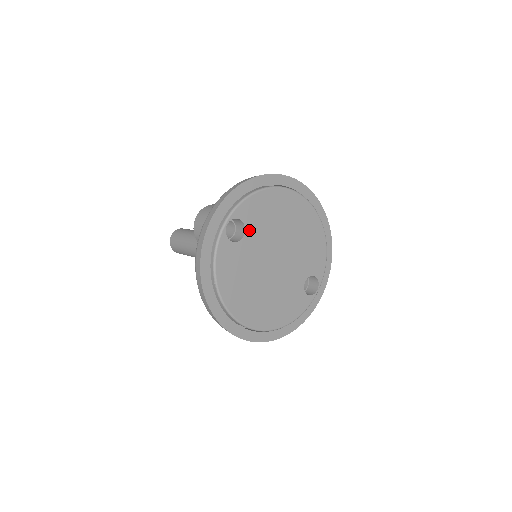
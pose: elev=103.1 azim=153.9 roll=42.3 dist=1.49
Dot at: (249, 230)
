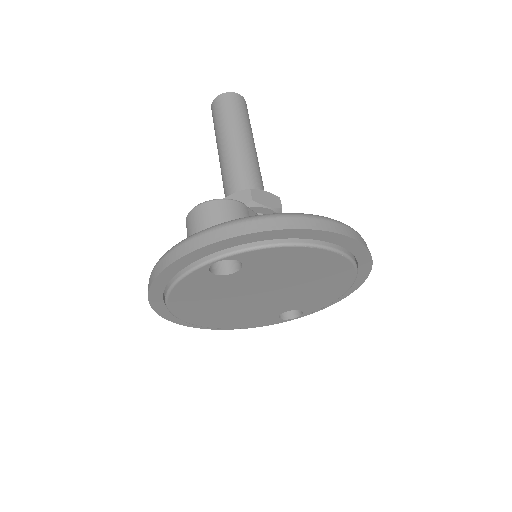
Dot at: (246, 270)
